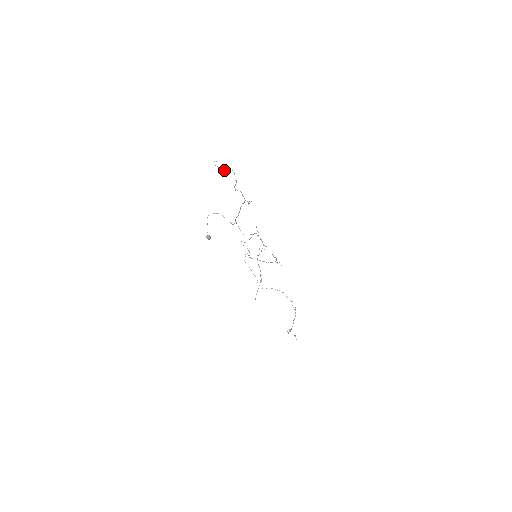
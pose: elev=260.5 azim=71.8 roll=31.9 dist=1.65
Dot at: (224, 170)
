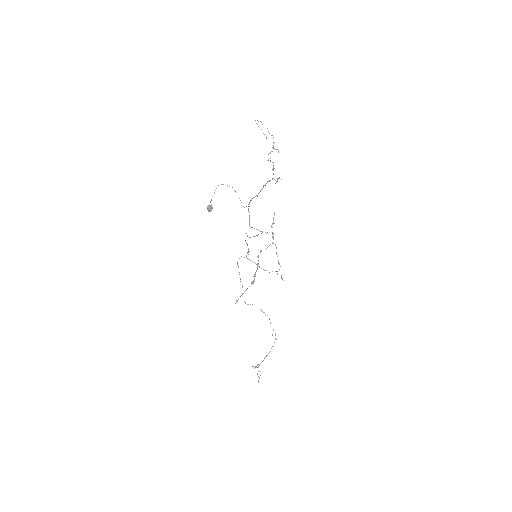
Dot at: occluded
